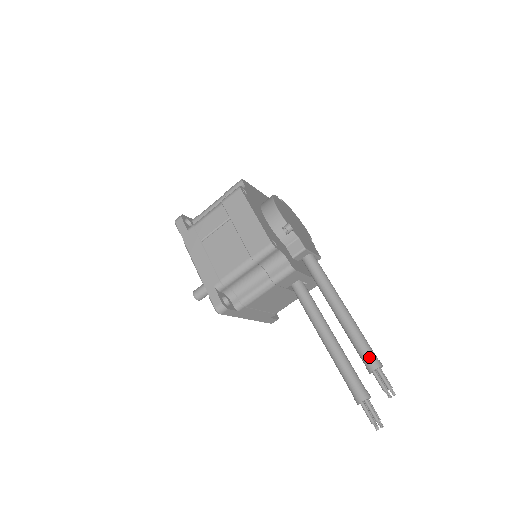
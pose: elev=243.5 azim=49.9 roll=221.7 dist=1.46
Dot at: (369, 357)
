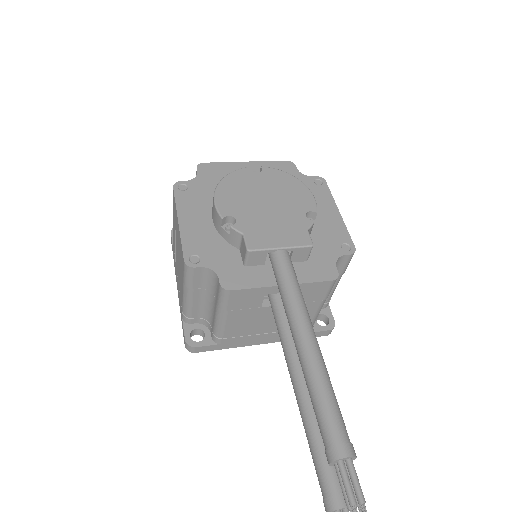
Dot at: (324, 437)
